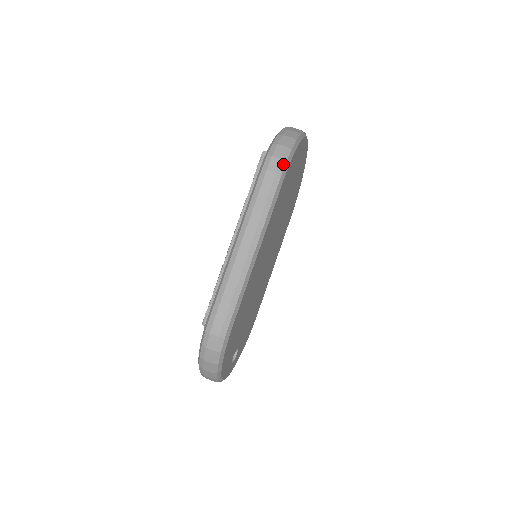
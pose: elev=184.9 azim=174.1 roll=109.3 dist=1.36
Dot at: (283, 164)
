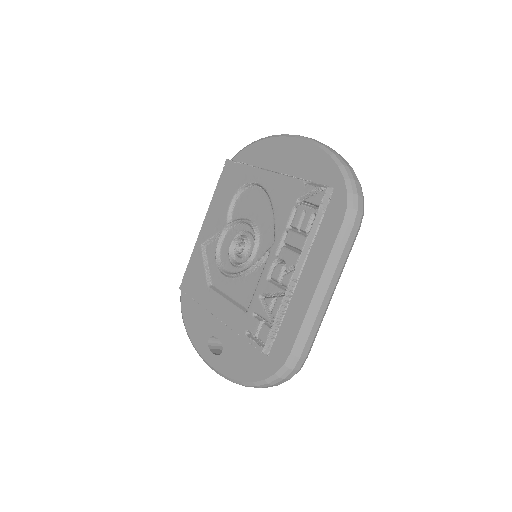
Dot at: (362, 217)
